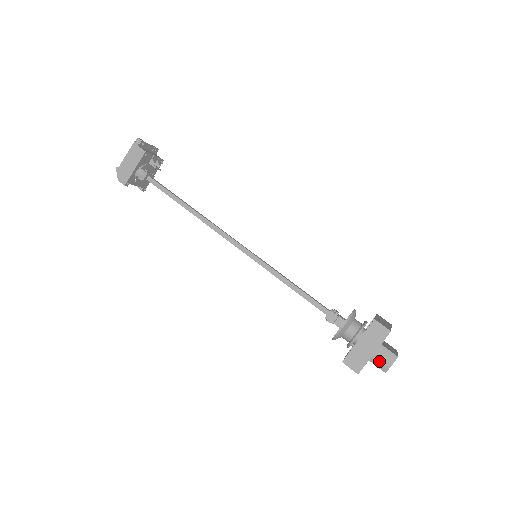
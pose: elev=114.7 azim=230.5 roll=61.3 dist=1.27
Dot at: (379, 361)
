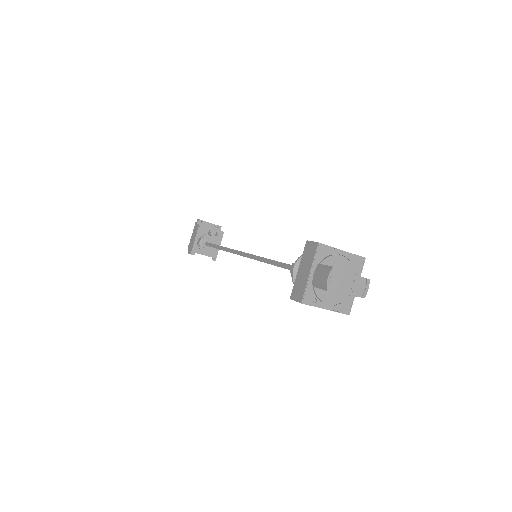
Dot at: (319, 281)
